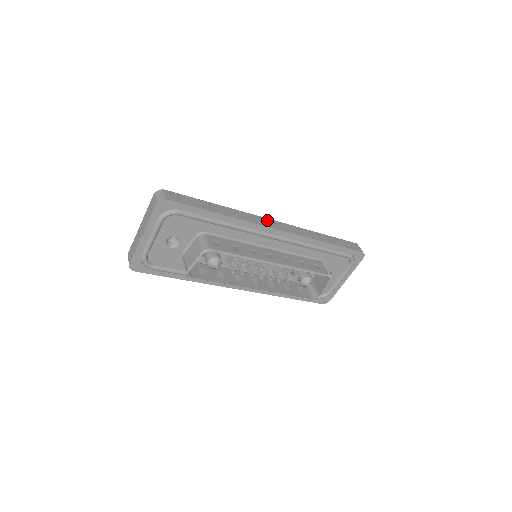
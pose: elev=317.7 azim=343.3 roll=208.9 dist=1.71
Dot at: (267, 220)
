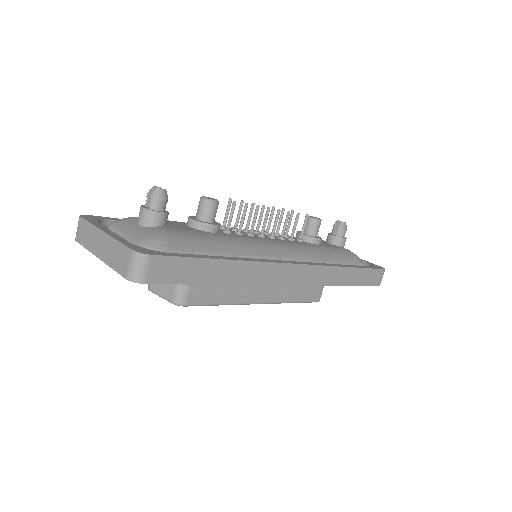
Dot at: (289, 269)
